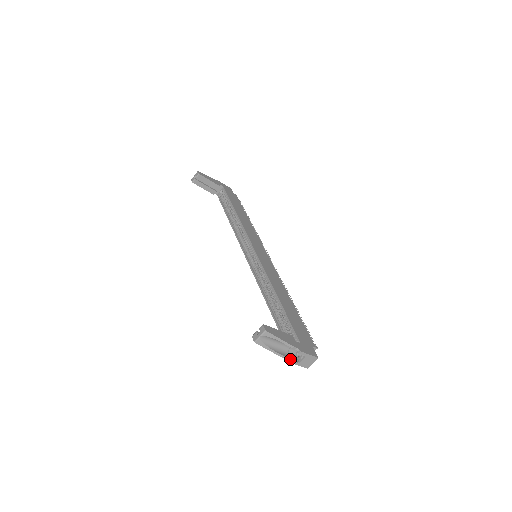
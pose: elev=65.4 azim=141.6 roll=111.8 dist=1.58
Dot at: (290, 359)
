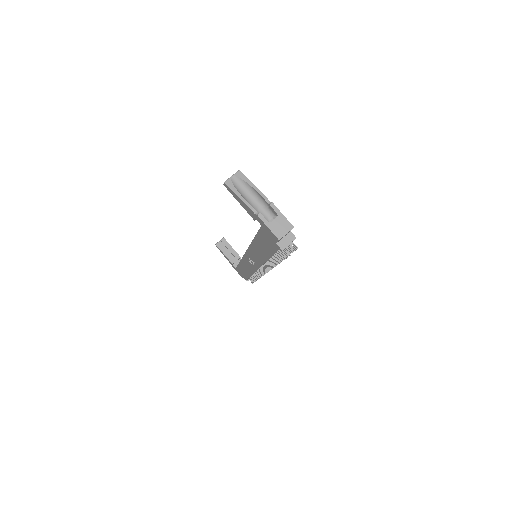
Dot at: (259, 213)
